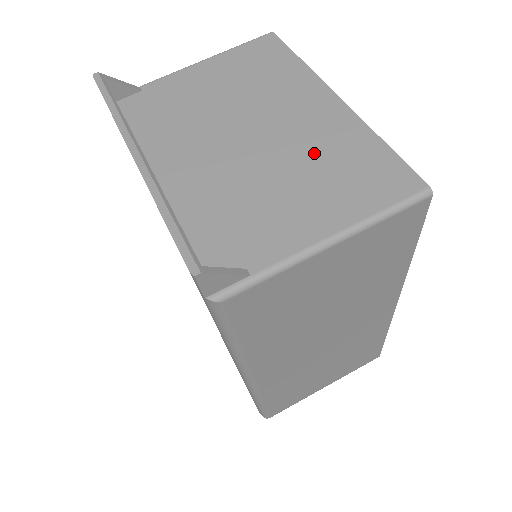
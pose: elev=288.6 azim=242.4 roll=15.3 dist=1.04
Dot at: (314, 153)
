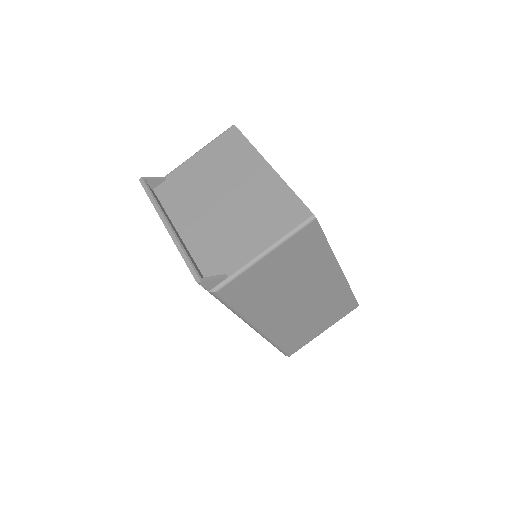
Dot at: (257, 204)
